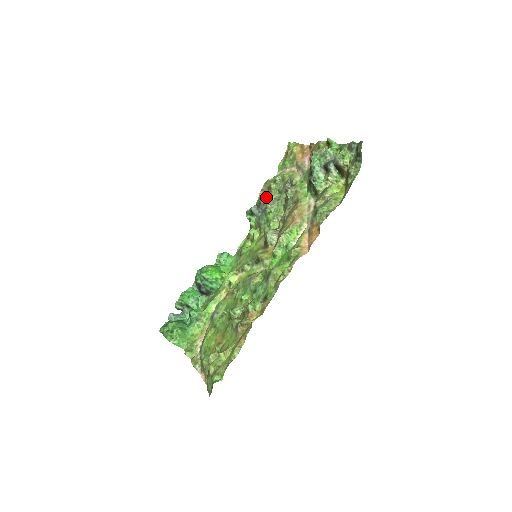
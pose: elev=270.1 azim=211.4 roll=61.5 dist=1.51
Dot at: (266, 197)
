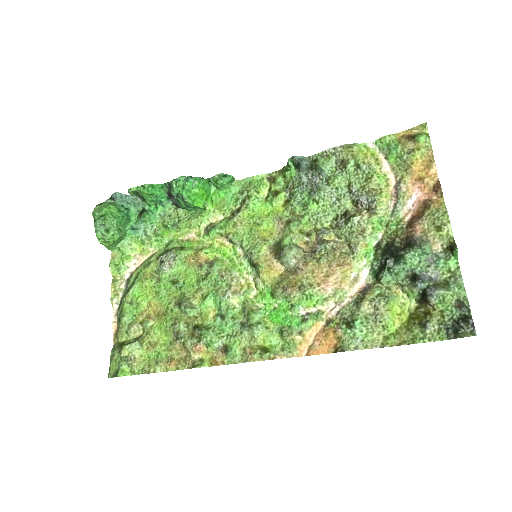
Dot at: (330, 171)
